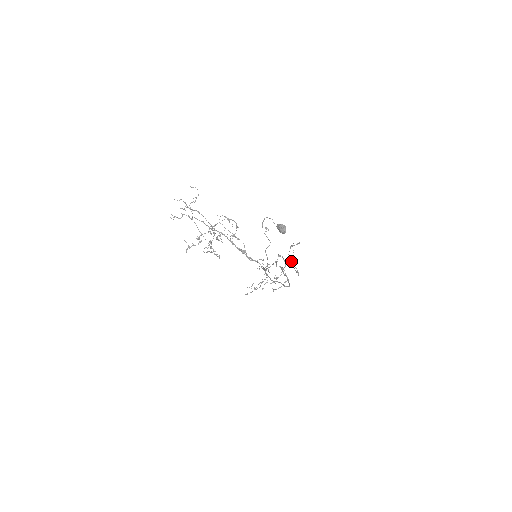
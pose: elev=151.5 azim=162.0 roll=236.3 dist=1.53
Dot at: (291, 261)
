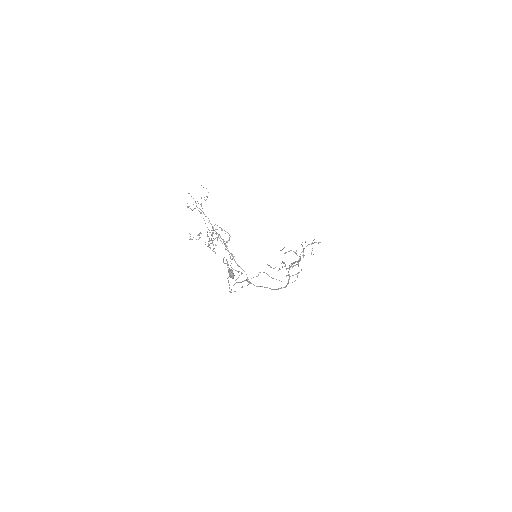
Dot at: occluded
